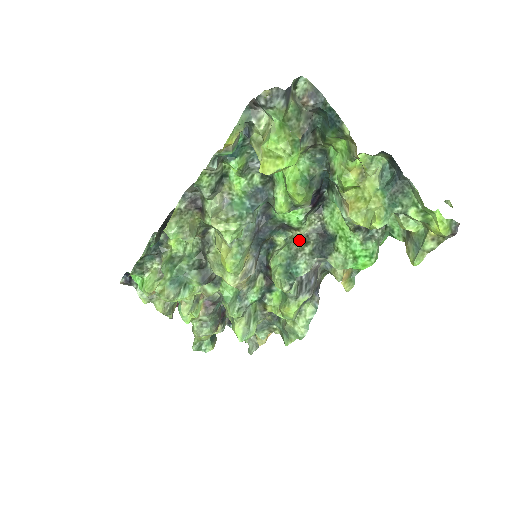
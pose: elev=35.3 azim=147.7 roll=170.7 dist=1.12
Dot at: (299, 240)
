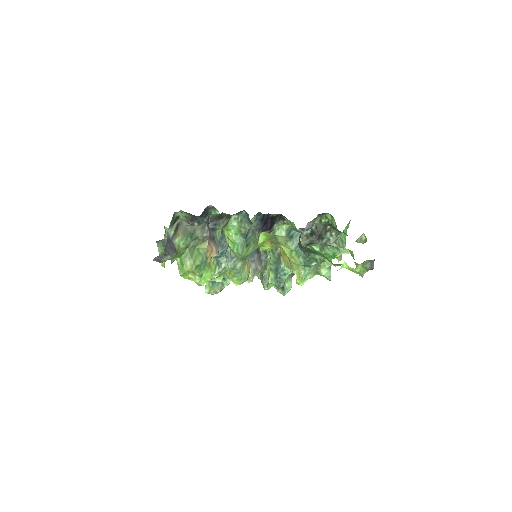
Dot at: occluded
